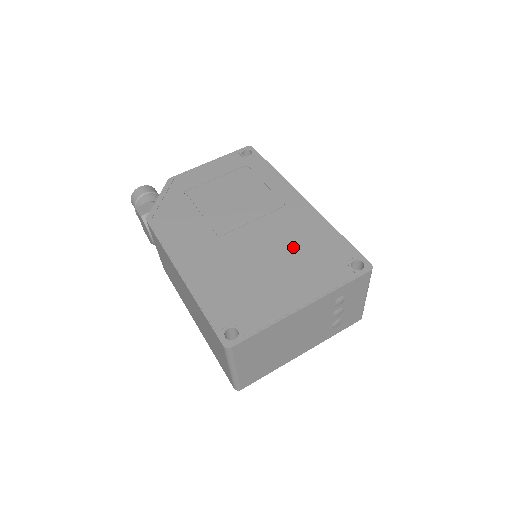
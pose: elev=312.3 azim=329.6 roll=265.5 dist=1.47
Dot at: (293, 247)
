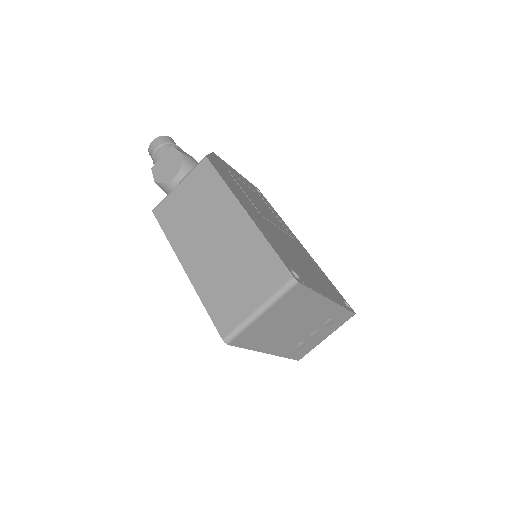
Dot at: (309, 263)
